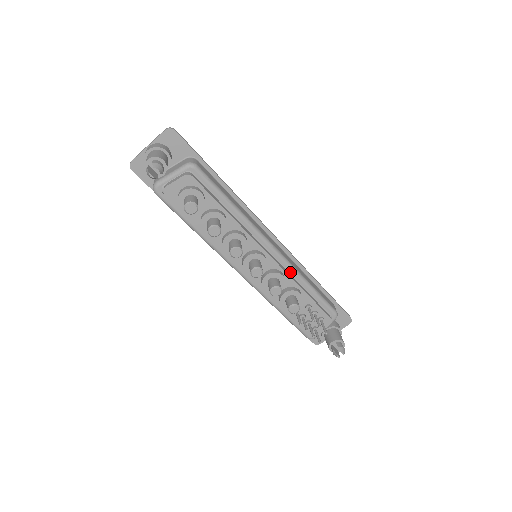
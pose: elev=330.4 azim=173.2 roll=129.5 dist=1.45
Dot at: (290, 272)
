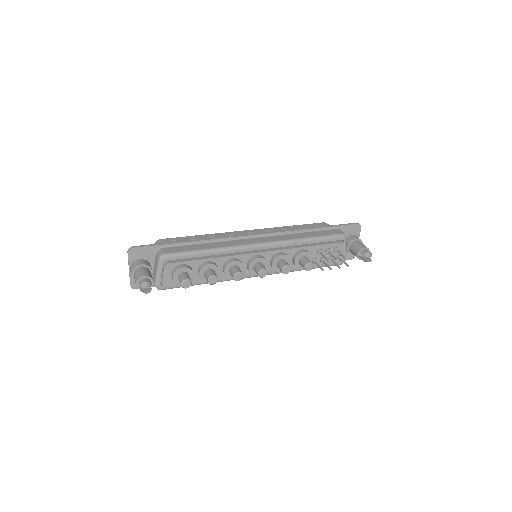
Dot at: (285, 246)
